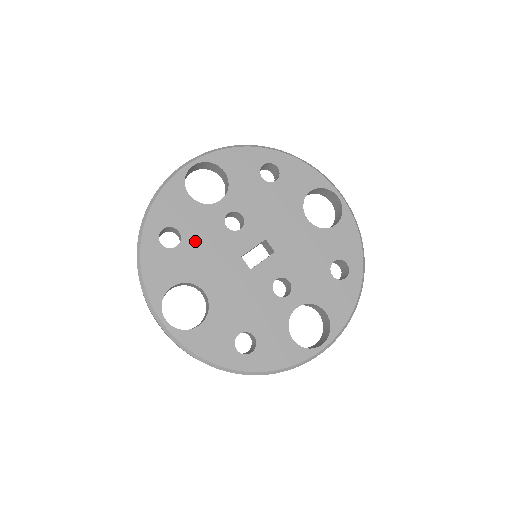
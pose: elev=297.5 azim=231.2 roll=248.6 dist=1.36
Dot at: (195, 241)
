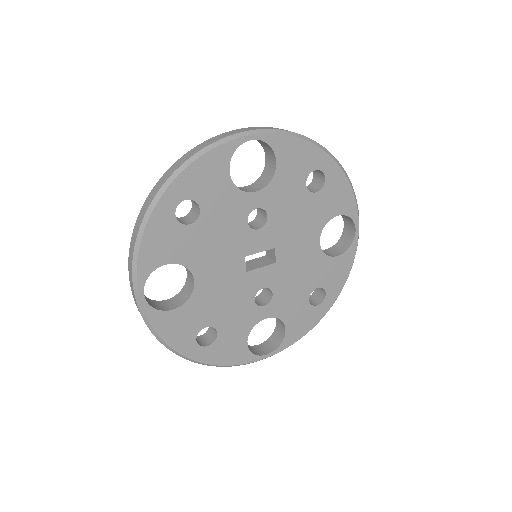
Dot at: (211, 225)
